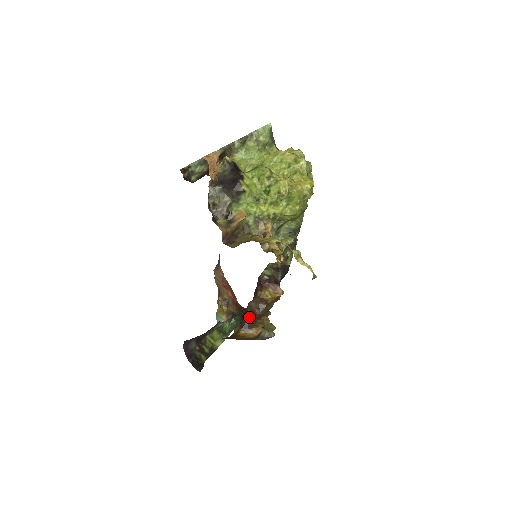
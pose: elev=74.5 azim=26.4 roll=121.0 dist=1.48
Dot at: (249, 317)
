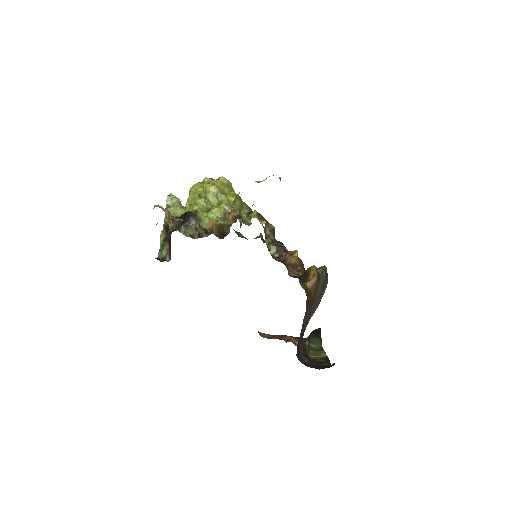
Dot at: (299, 276)
